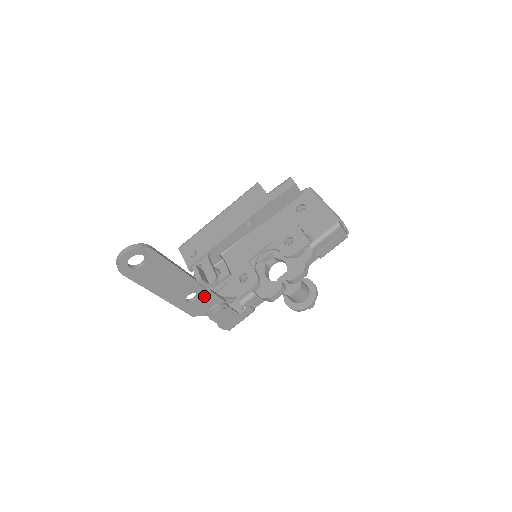
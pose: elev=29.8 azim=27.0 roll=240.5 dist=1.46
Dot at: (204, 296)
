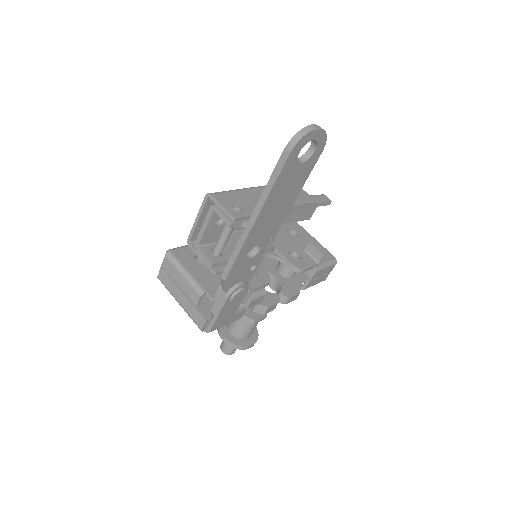
Dot at: (256, 259)
